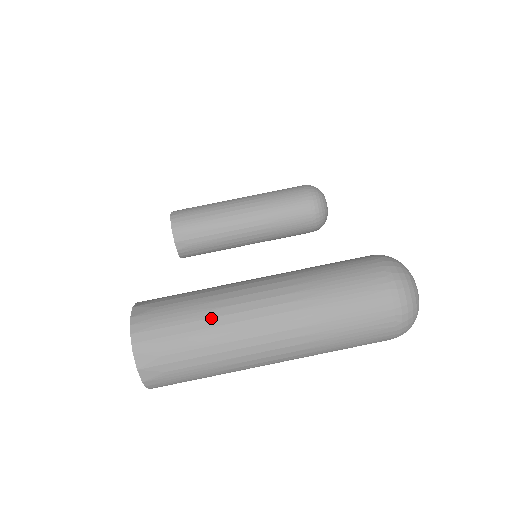
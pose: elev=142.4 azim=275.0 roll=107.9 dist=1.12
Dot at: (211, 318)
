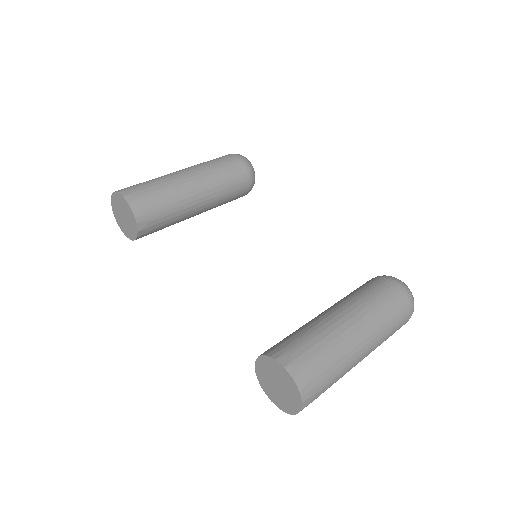
Dot at: (339, 360)
